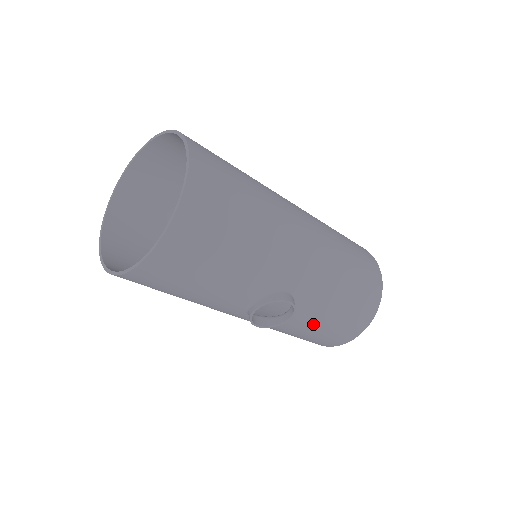
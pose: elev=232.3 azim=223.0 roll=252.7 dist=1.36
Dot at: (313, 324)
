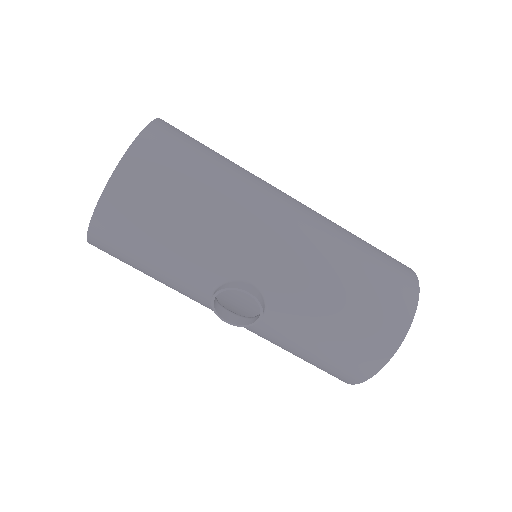
Dot at: (303, 337)
